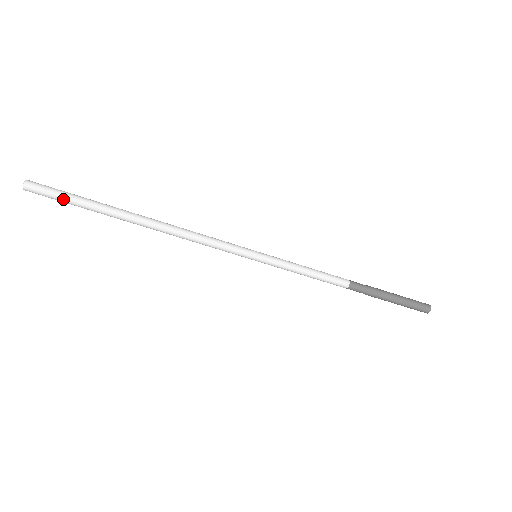
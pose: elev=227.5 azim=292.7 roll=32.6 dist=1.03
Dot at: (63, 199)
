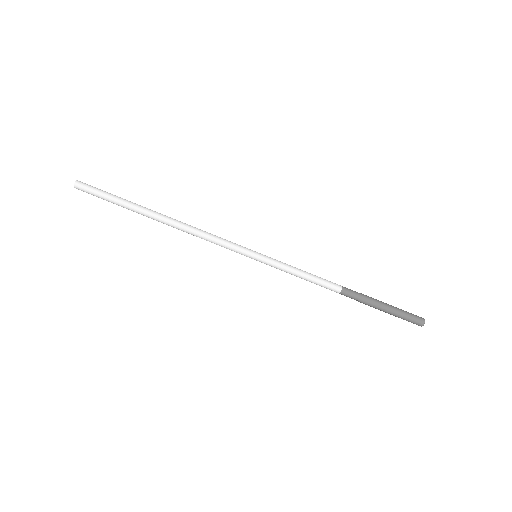
Dot at: (102, 198)
